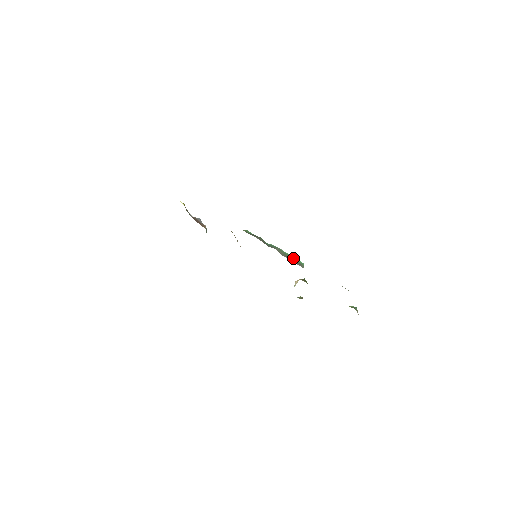
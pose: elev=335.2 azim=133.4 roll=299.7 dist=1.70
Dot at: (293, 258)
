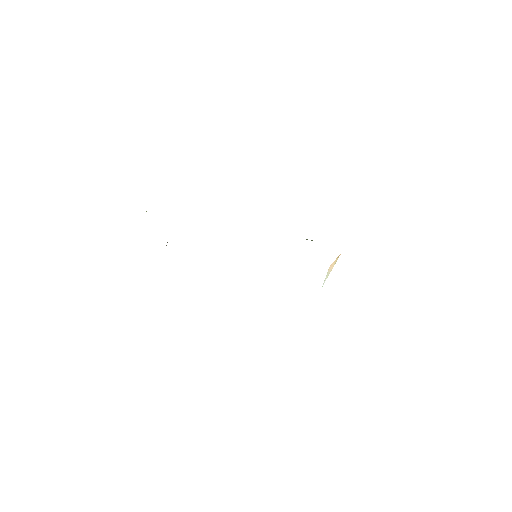
Dot at: occluded
